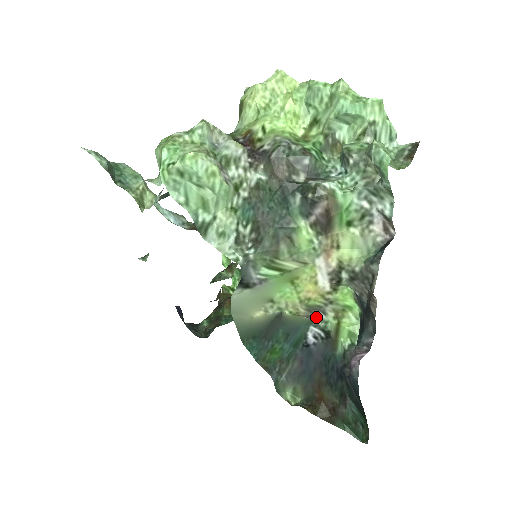
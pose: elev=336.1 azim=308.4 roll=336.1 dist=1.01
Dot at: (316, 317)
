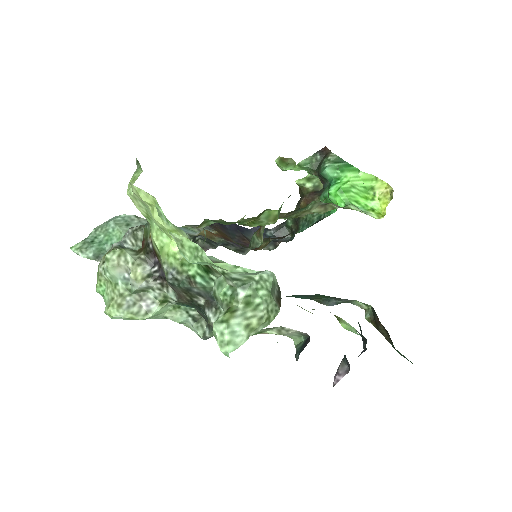
Dot at: occluded
